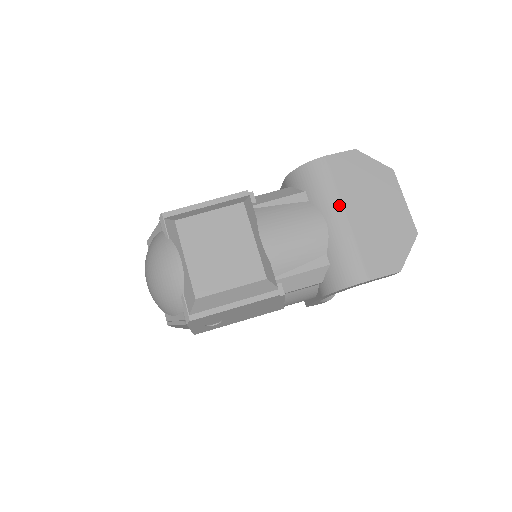
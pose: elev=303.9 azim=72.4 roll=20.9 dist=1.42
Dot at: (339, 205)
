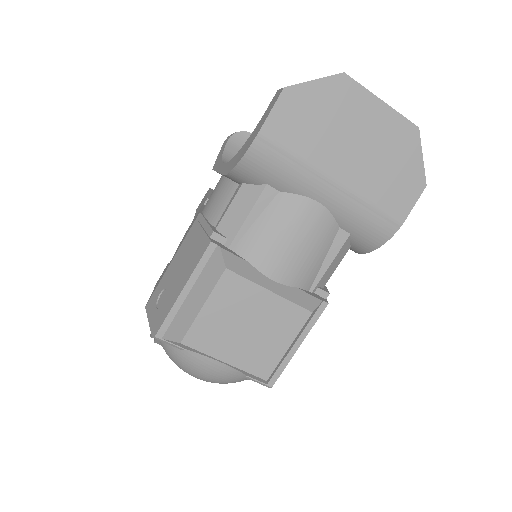
Dot at: (319, 175)
